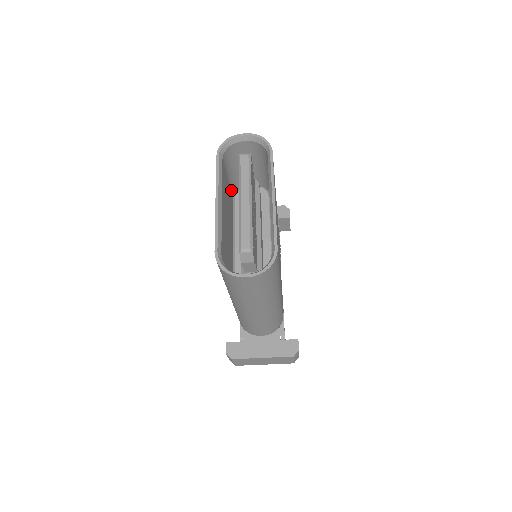
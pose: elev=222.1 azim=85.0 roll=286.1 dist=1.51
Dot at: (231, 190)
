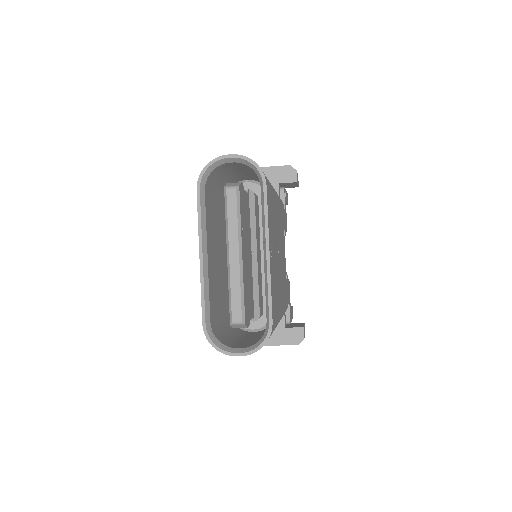
Dot at: (222, 195)
